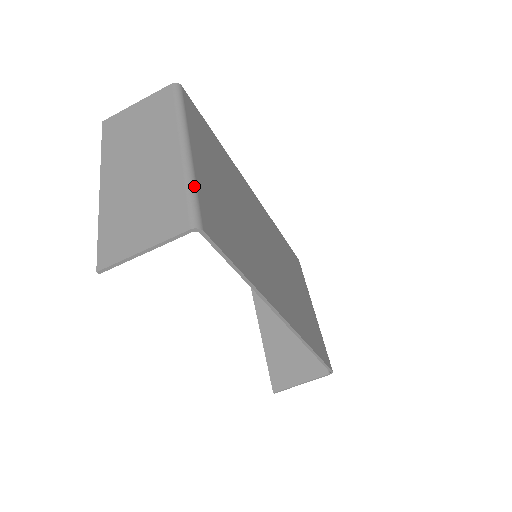
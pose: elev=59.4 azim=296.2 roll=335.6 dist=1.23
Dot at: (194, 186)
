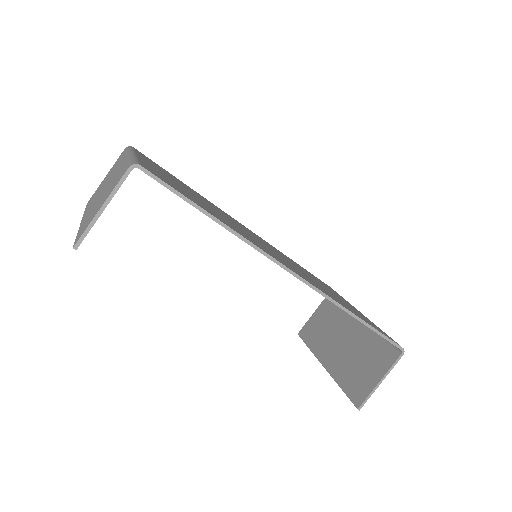
Dot at: (135, 159)
